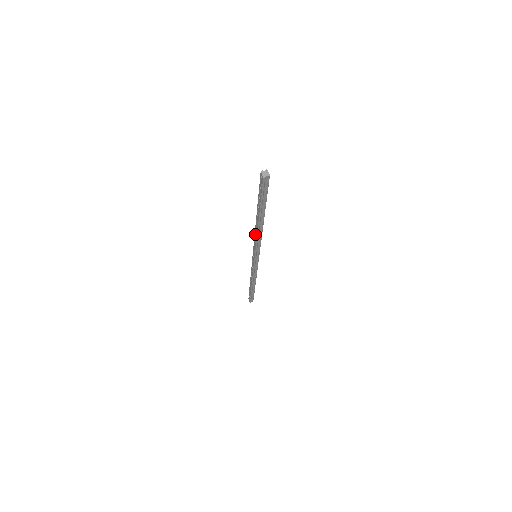
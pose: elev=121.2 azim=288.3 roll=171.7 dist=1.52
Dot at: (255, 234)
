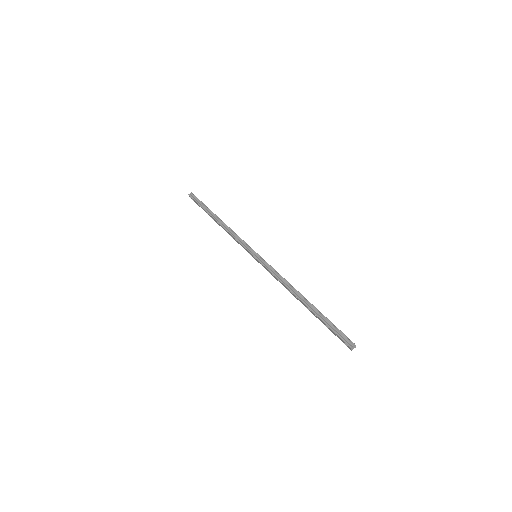
Dot at: (282, 284)
